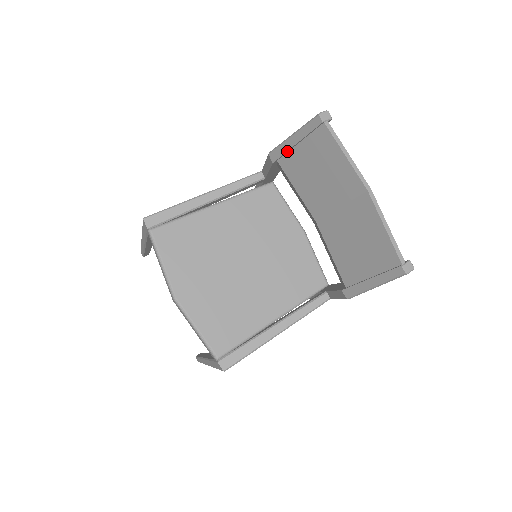
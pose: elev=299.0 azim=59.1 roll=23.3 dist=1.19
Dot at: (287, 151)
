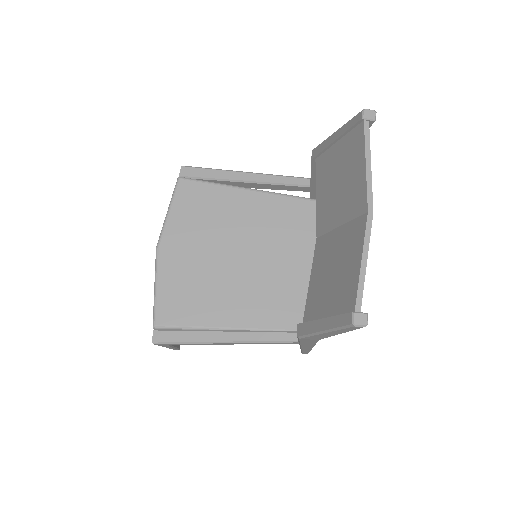
Dot at: (325, 149)
